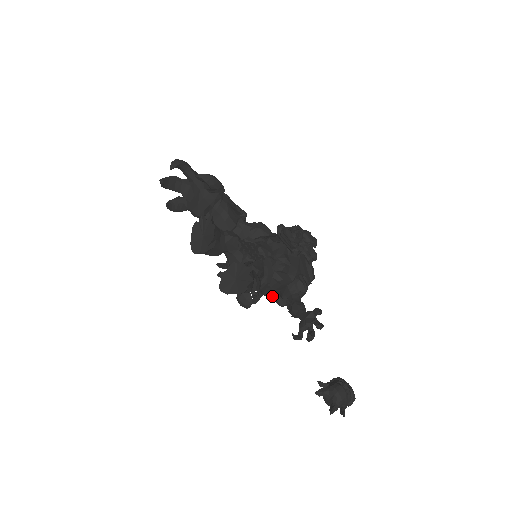
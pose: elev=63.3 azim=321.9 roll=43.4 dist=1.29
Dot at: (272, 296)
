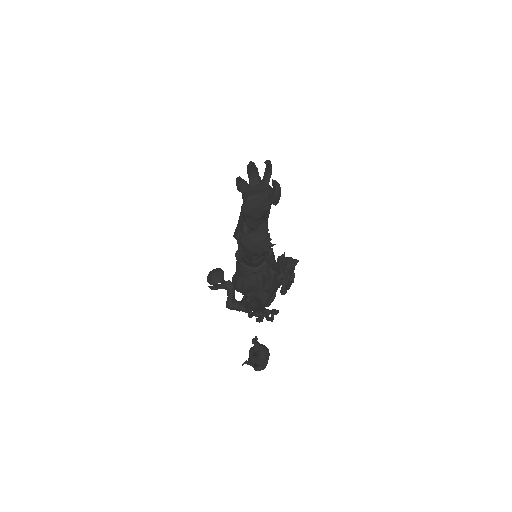
Dot at: (240, 288)
